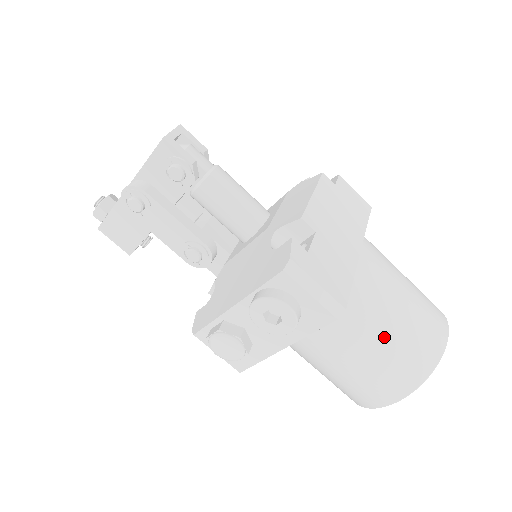
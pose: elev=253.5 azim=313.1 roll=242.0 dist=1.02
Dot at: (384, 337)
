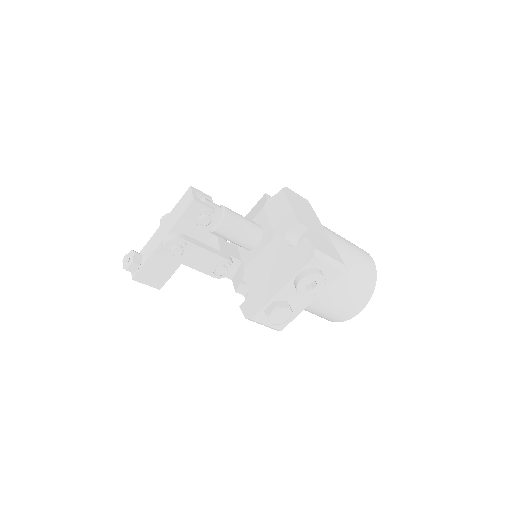
Dot at: (351, 274)
